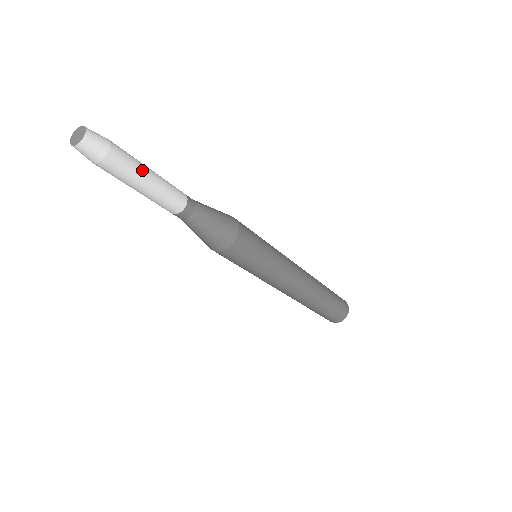
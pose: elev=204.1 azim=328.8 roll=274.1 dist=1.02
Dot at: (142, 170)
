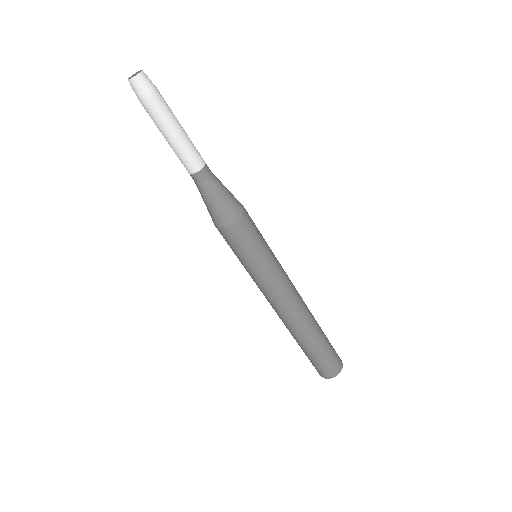
Dot at: (173, 122)
